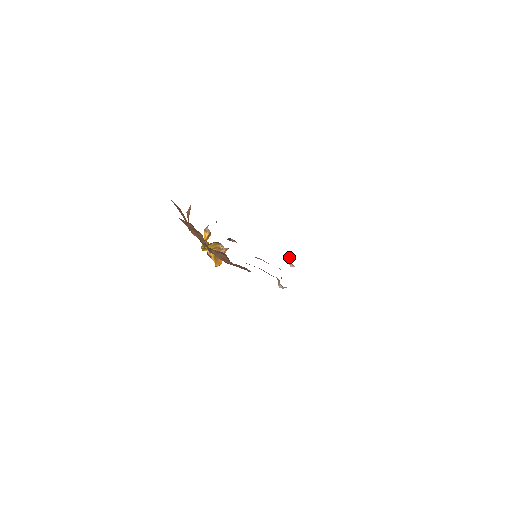
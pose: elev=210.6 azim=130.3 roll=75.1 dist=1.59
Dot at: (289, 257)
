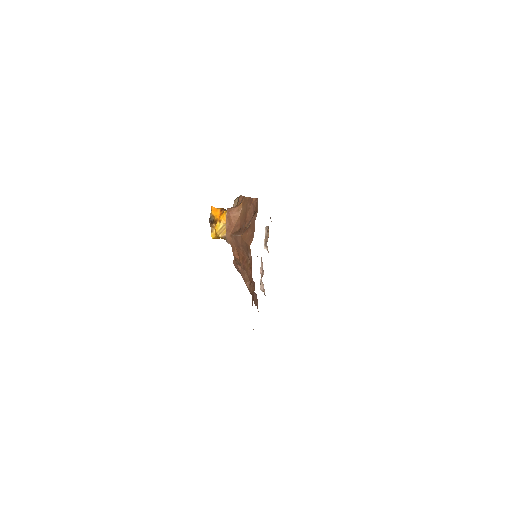
Dot at: (265, 234)
